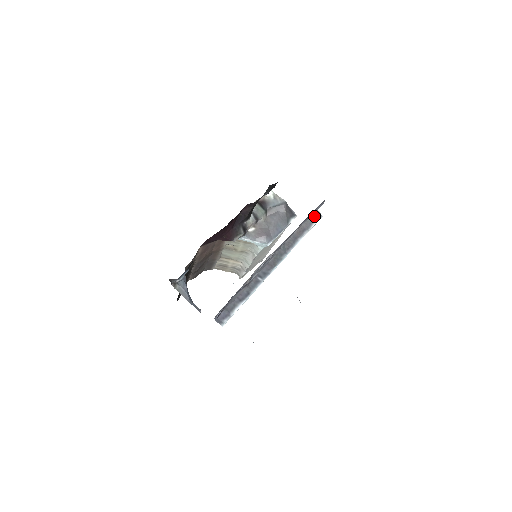
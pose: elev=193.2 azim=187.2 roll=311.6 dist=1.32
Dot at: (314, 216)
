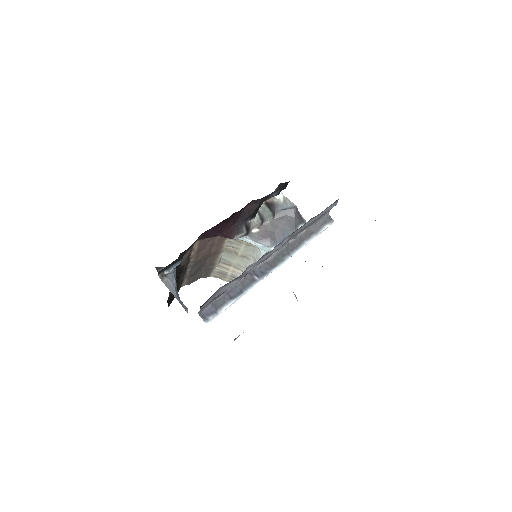
Dot at: (325, 220)
